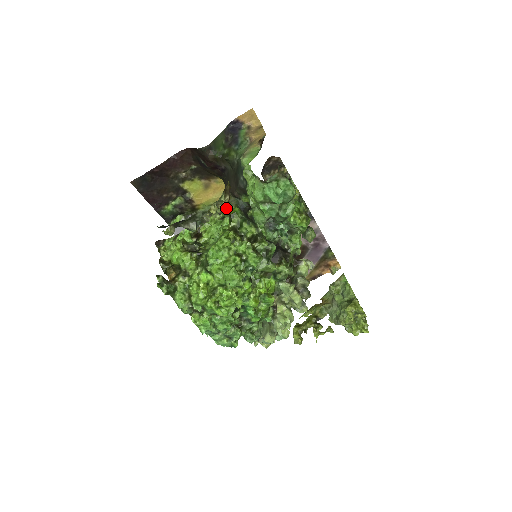
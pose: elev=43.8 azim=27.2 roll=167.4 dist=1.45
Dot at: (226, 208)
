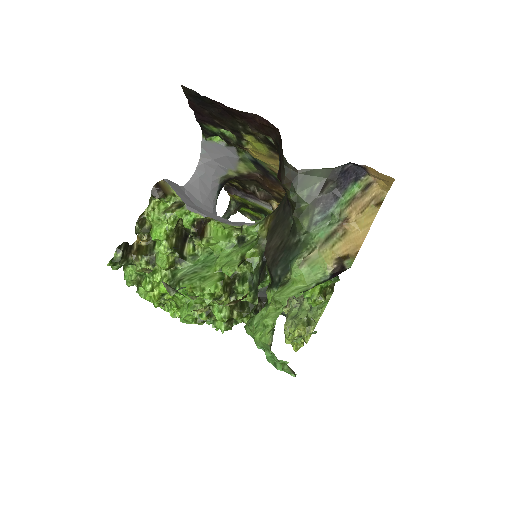
Dot at: (255, 231)
